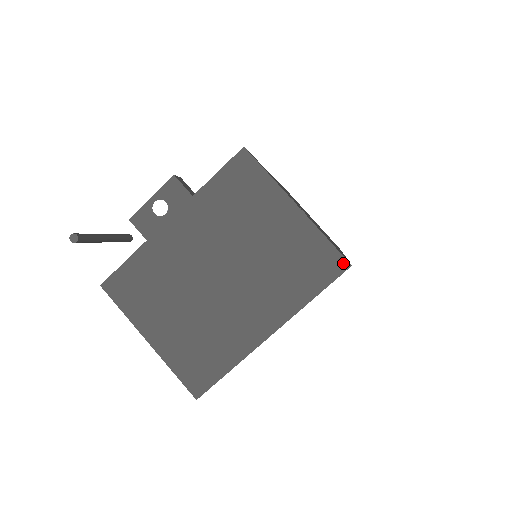
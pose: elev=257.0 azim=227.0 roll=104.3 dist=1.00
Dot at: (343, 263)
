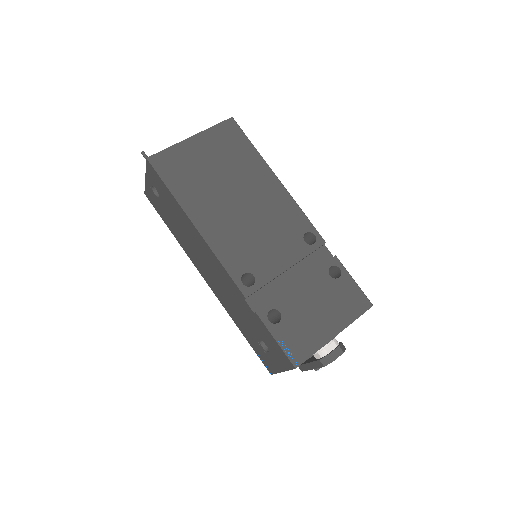
Dot at: (230, 120)
